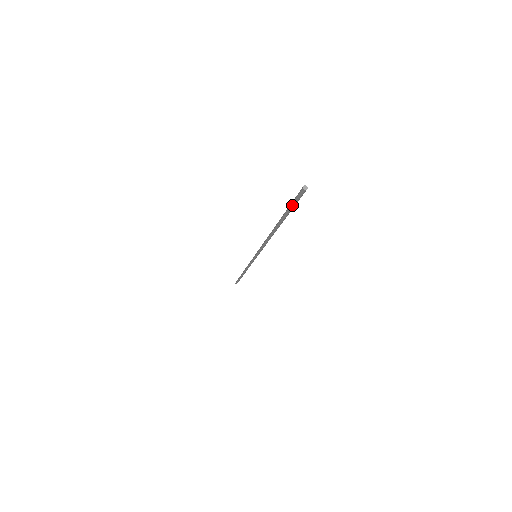
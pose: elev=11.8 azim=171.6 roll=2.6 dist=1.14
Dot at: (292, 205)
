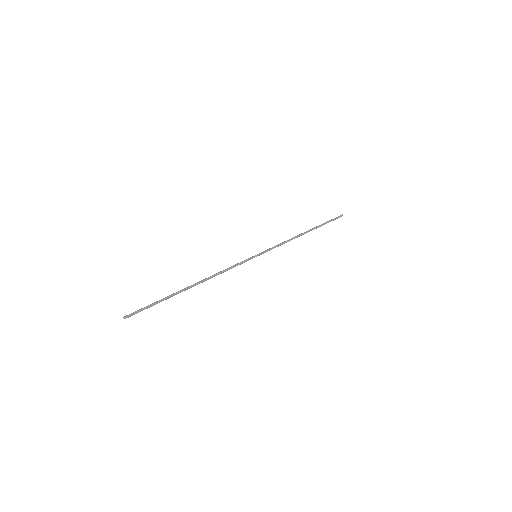
Dot at: (148, 307)
